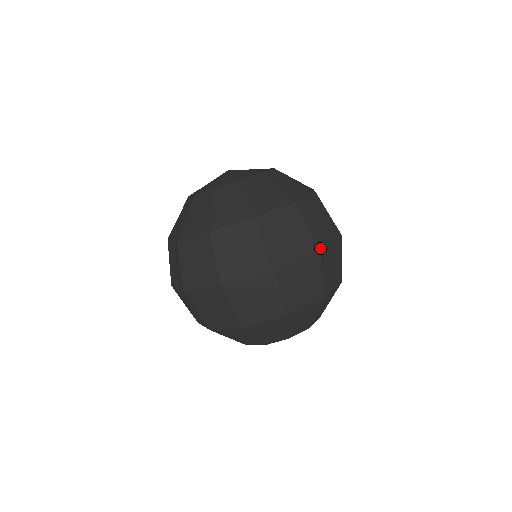
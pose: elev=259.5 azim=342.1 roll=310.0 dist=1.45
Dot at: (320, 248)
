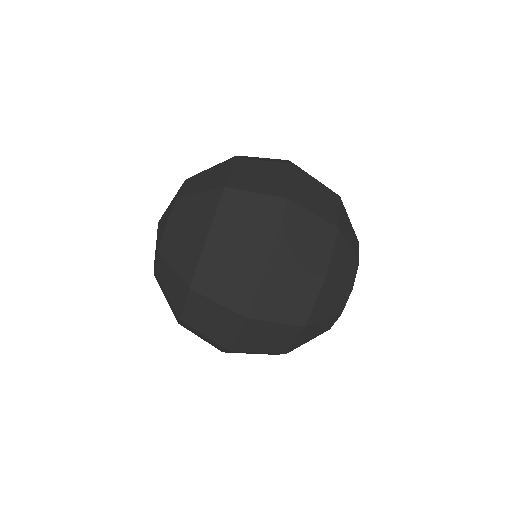
Dot at: (292, 163)
